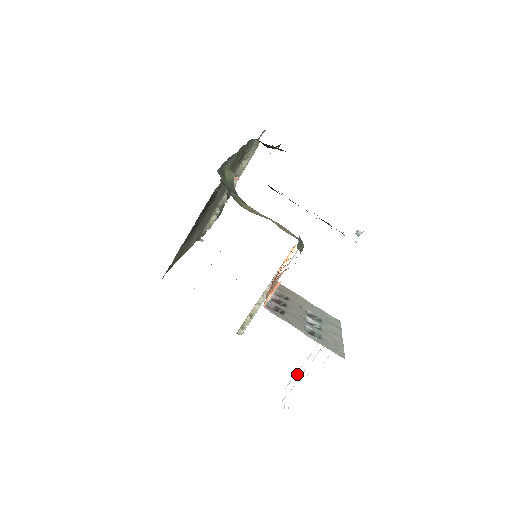
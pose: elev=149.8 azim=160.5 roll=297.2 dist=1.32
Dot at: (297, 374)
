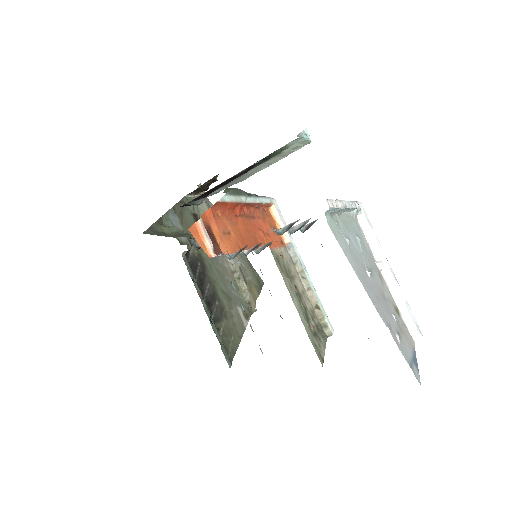
Dot at: (394, 297)
